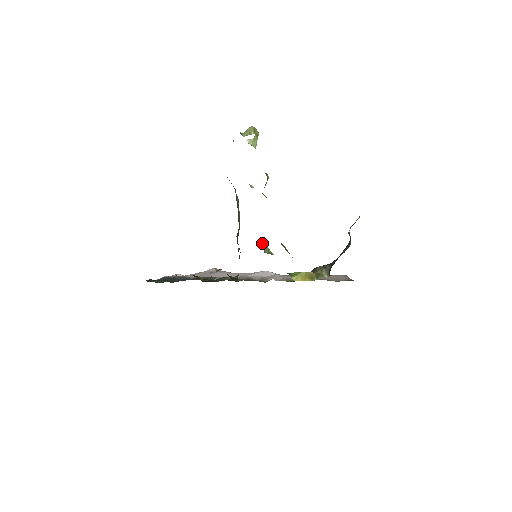
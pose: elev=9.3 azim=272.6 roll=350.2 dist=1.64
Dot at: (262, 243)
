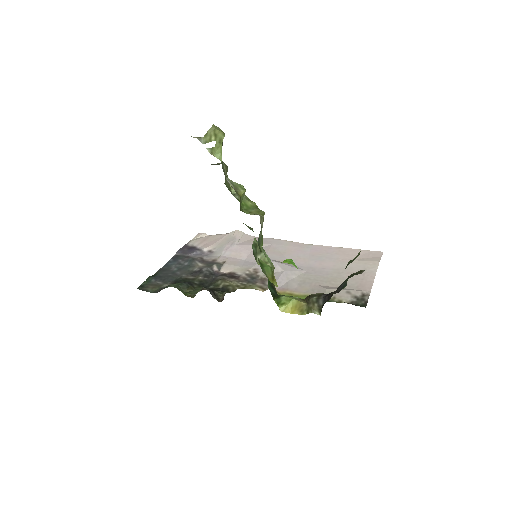
Dot at: (255, 252)
